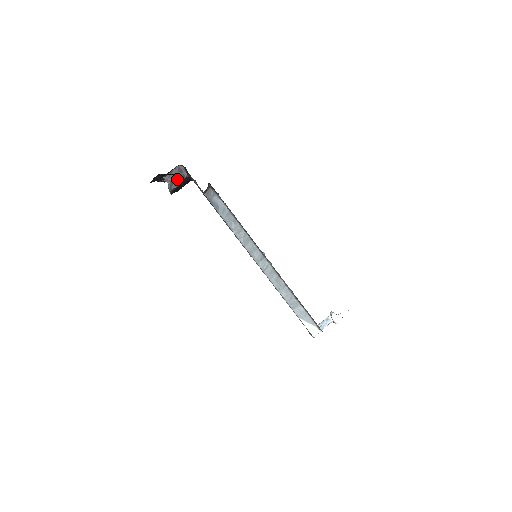
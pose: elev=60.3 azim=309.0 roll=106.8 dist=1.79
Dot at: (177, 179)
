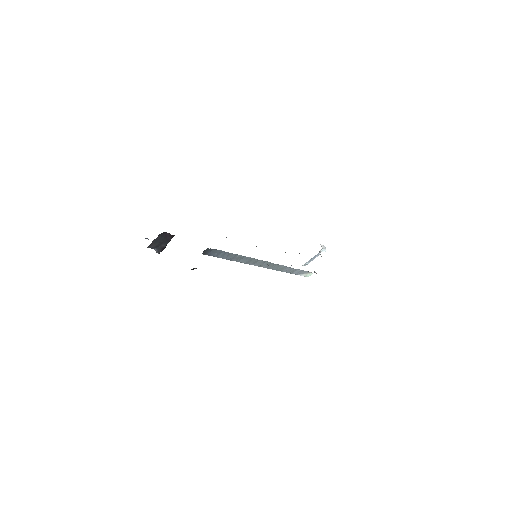
Dot at: (163, 243)
